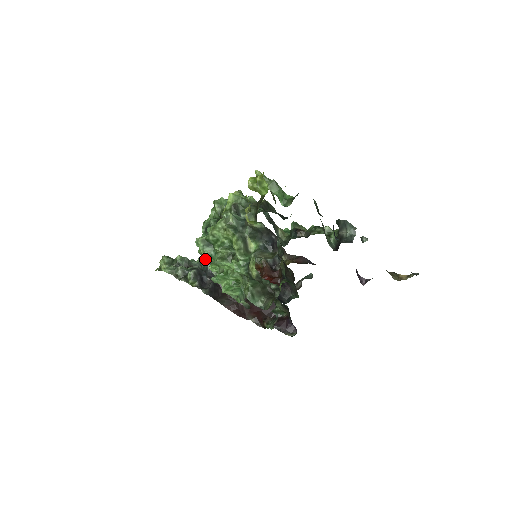
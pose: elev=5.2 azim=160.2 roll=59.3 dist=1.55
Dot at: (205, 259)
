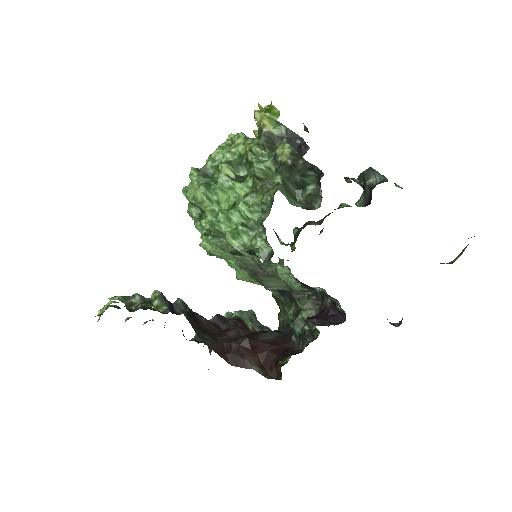
Dot at: (202, 187)
